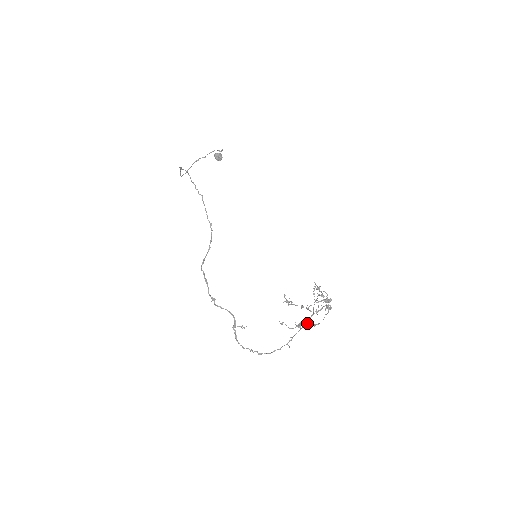
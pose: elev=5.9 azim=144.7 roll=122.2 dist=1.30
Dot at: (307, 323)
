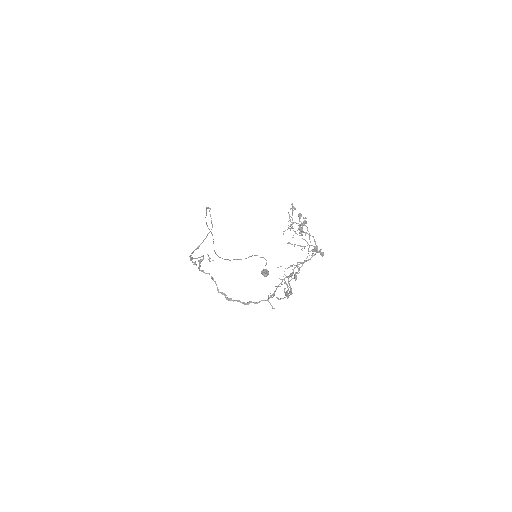
Dot at: (292, 273)
